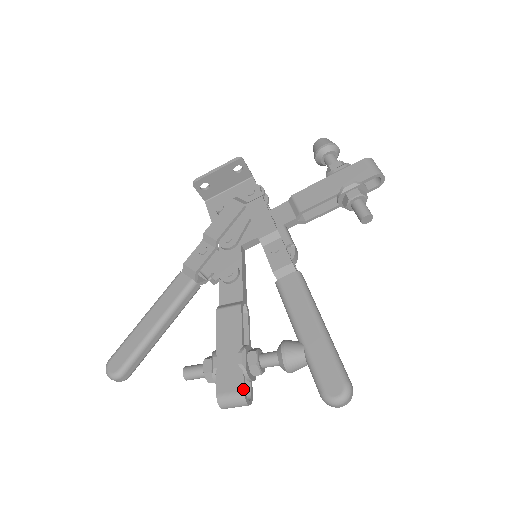
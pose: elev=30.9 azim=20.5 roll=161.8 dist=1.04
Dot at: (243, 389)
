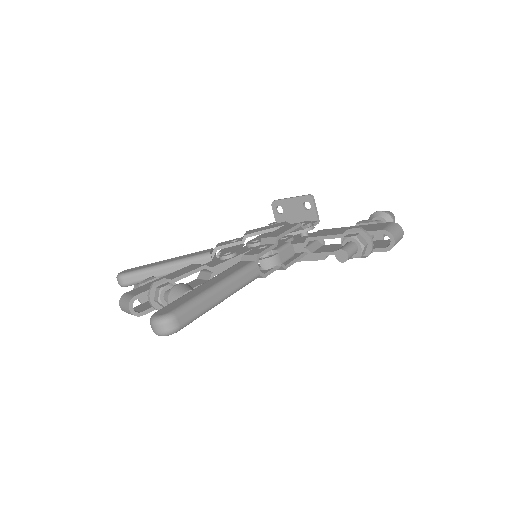
Dot at: (136, 295)
